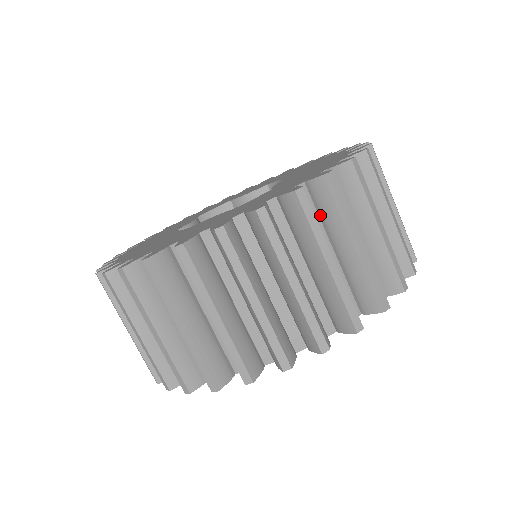
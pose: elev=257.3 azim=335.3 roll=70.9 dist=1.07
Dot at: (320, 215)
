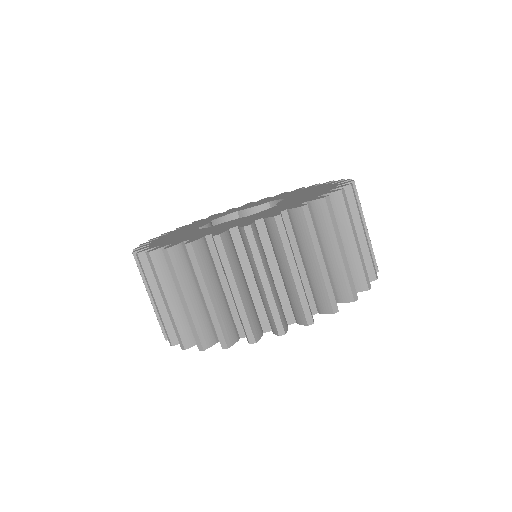
Dot at: (315, 227)
